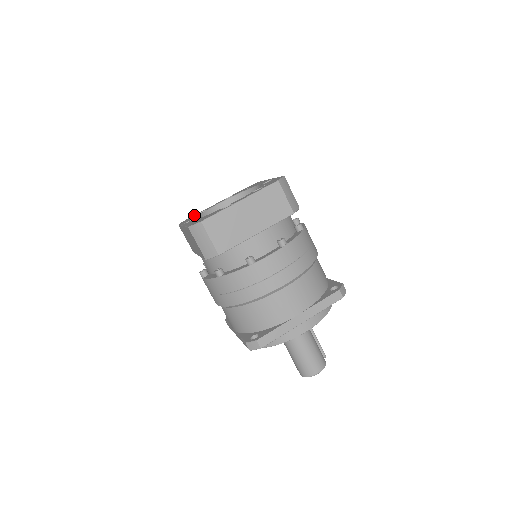
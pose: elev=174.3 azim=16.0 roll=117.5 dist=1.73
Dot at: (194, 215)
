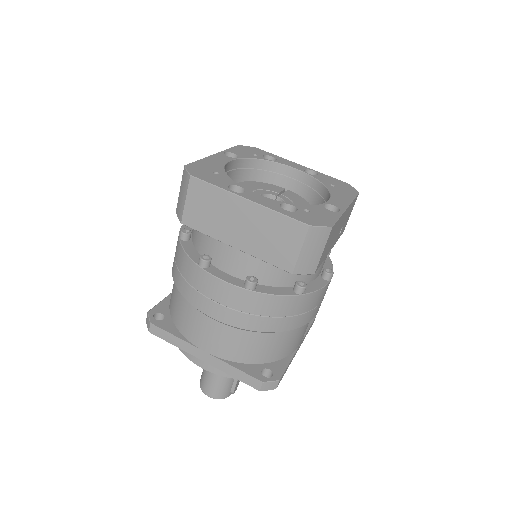
Dot at: (264, 152)
